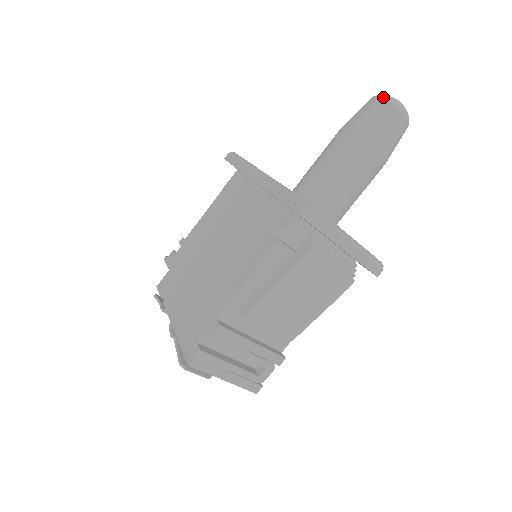
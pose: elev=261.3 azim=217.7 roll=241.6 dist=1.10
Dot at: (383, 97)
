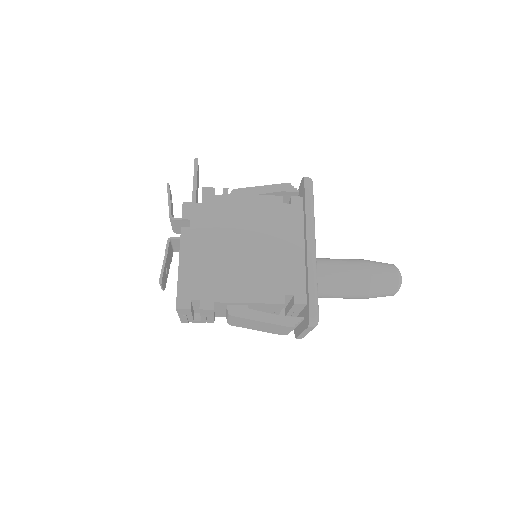
Dot at: (400, 280)
